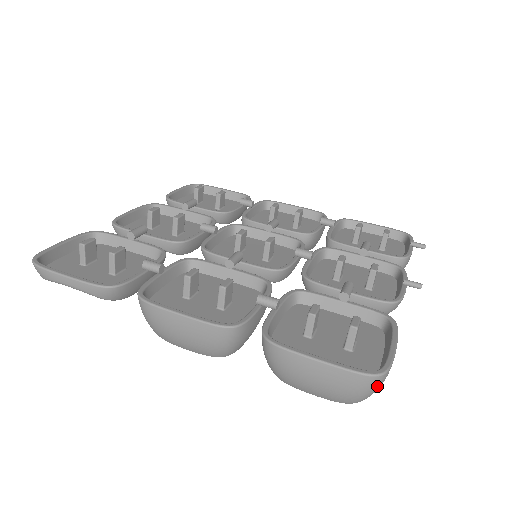
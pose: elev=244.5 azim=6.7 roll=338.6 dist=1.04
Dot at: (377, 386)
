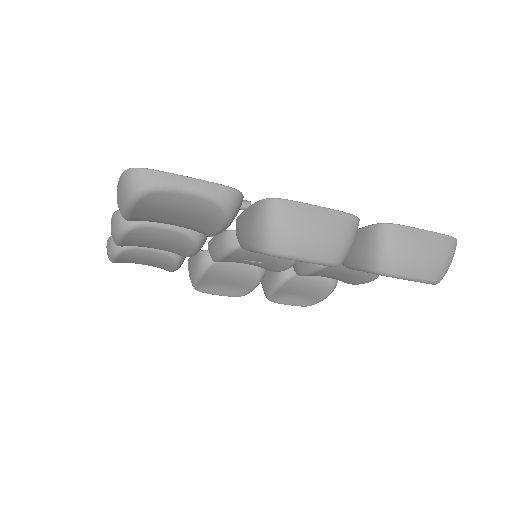
Dot at: occluded
